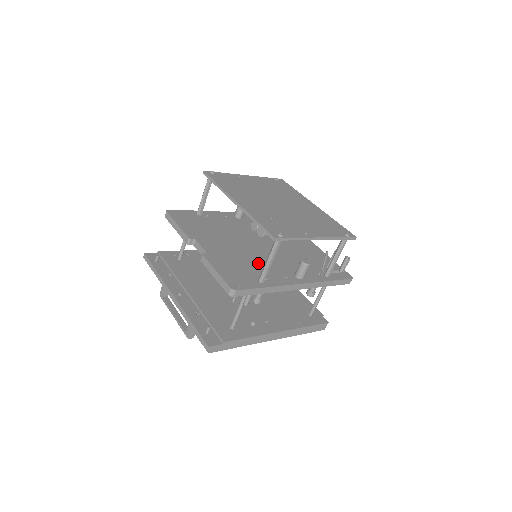
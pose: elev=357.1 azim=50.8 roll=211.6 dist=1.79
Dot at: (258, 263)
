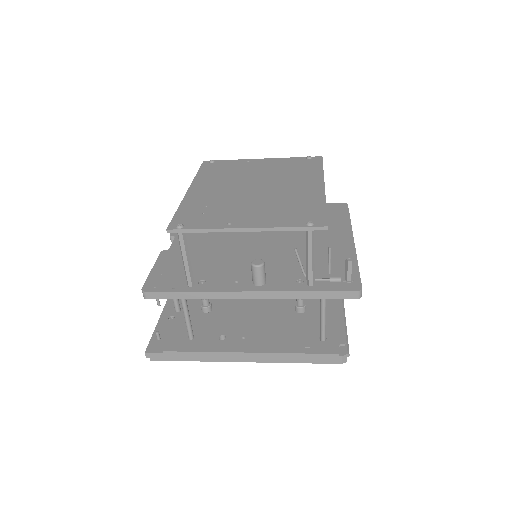
Dot at: (219, 263)
